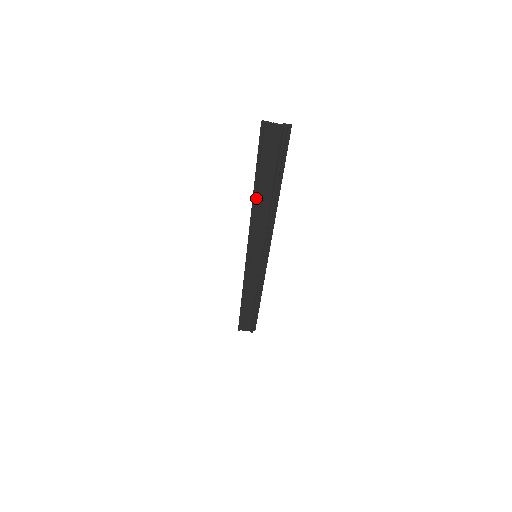
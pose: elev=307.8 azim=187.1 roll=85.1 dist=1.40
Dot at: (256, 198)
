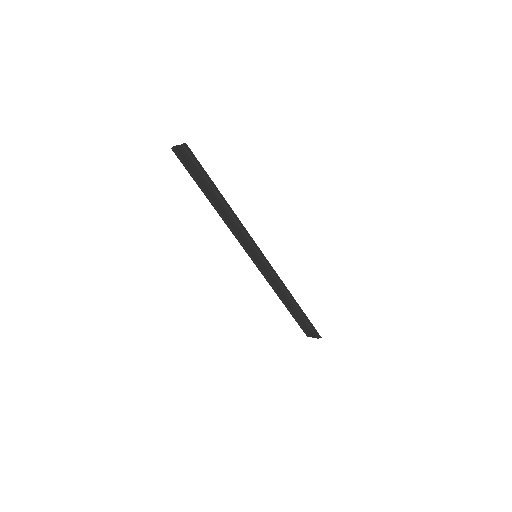
Dot at: (214, 204)
